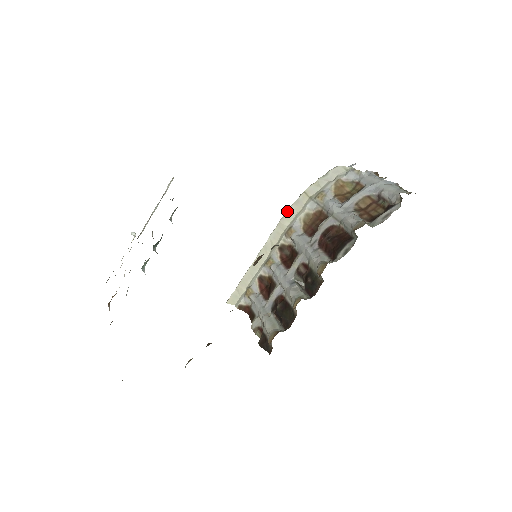
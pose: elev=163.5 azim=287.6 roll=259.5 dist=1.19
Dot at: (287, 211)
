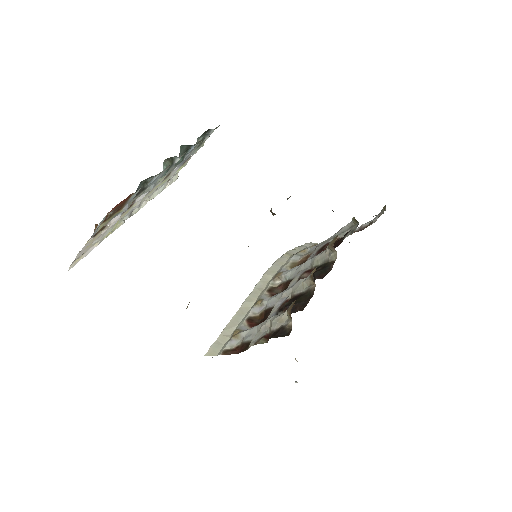
Dot at: (271, 266)
